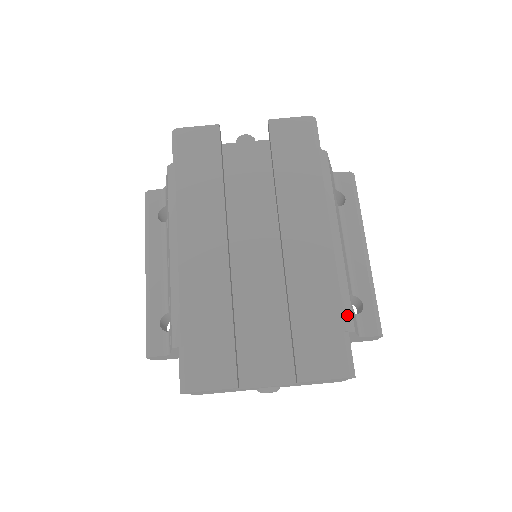
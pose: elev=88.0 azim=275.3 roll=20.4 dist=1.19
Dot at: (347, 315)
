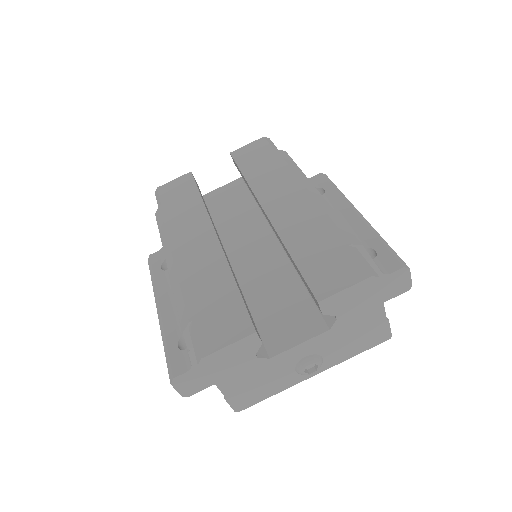
Dot at: (348, 235)
